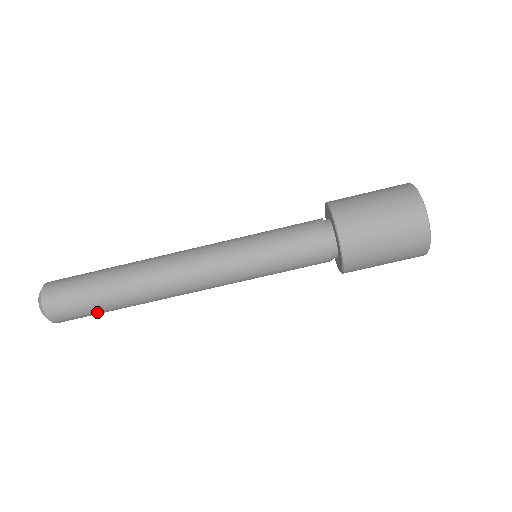
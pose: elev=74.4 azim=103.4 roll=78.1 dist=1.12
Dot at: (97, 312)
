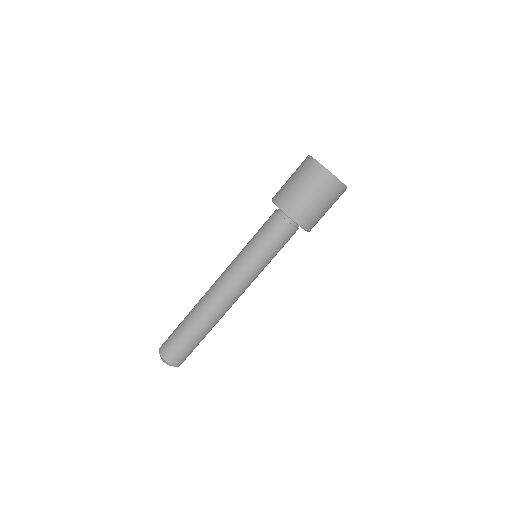
Dot at: (192, 345)
